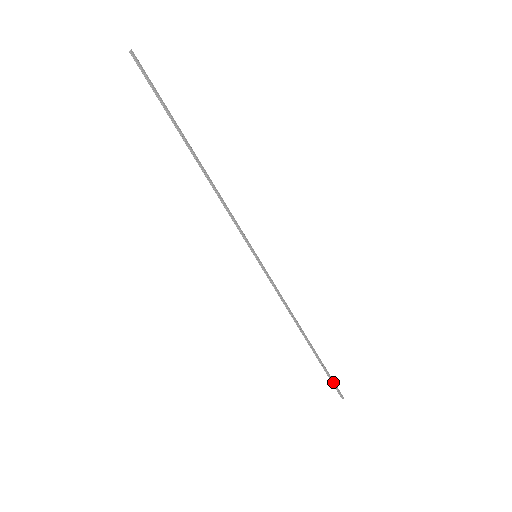
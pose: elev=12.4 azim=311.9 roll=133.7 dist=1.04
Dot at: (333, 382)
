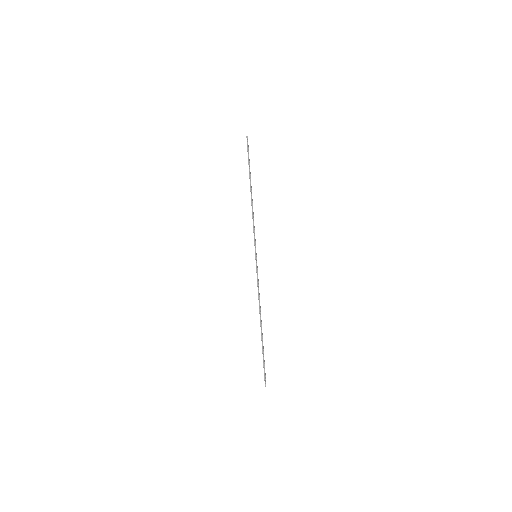
Dot at: occluded
